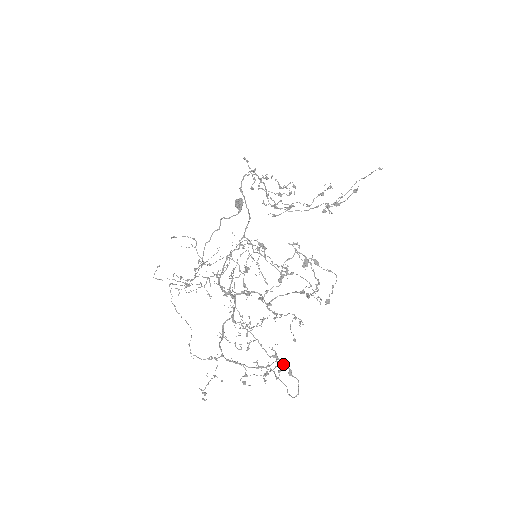
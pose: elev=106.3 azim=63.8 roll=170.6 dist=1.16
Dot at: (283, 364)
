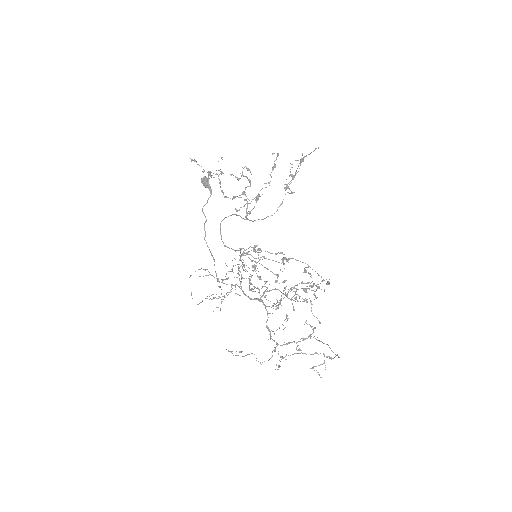
Dot at: (324, 356)
